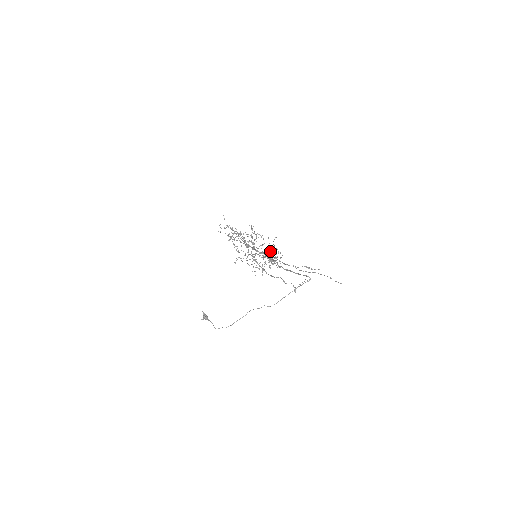
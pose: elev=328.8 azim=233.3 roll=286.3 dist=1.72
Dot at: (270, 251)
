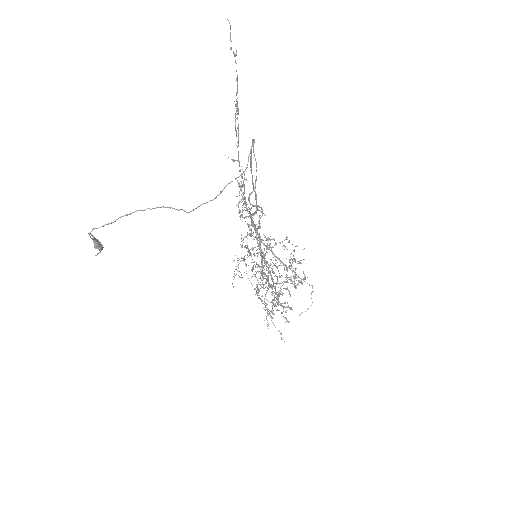
Dot at: occluded
